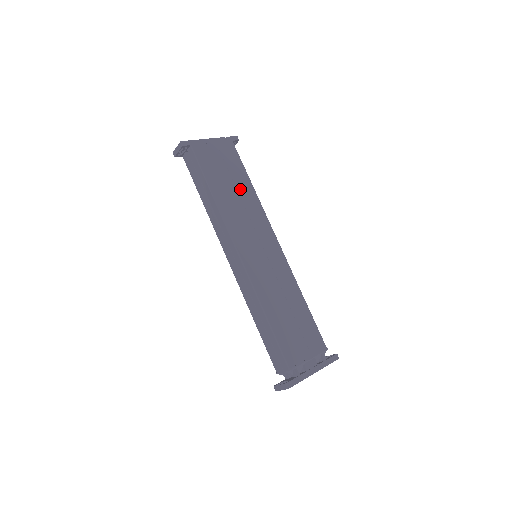
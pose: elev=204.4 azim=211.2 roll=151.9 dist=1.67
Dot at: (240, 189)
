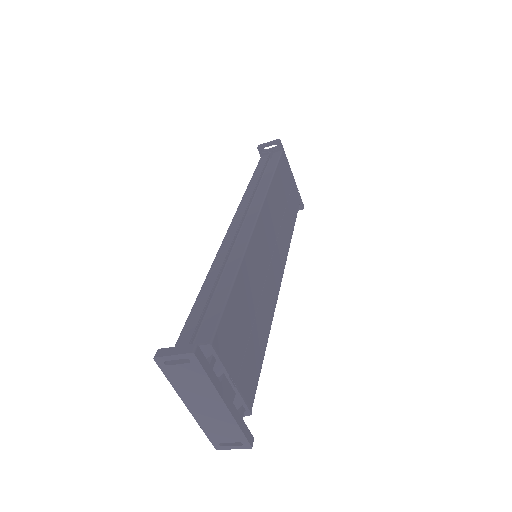
Dot at: (287, 214)
